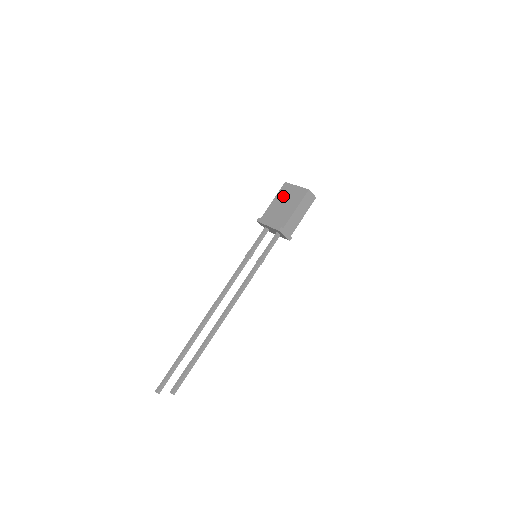
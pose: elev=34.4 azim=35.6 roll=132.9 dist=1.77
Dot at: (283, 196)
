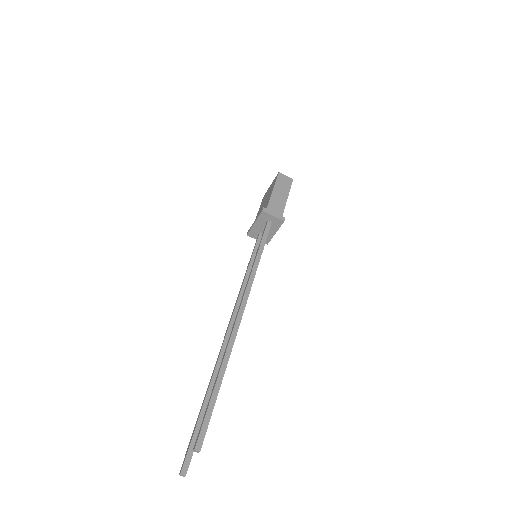
Dot at: (263, 202)
